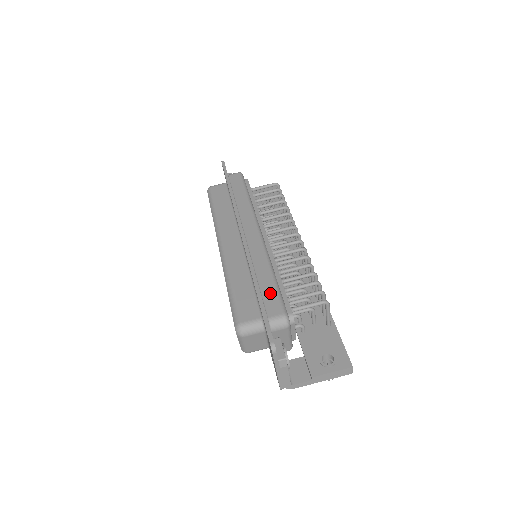
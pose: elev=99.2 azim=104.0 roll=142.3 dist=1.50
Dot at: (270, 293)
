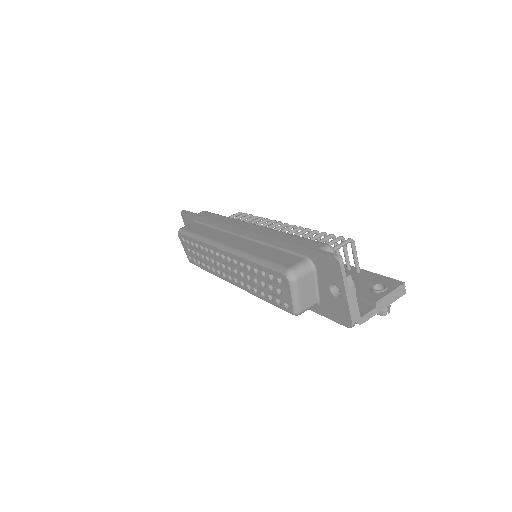
Dot at: (301, 241)
